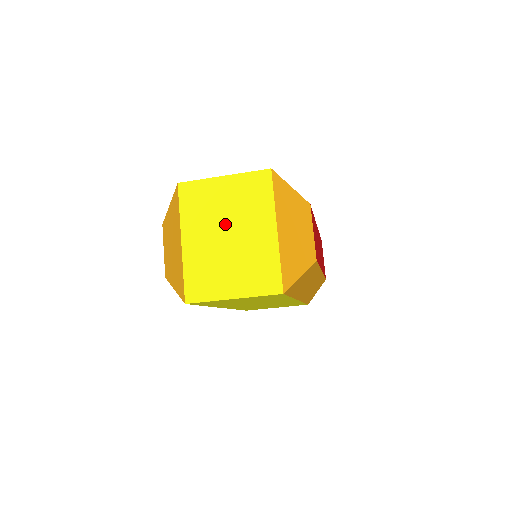
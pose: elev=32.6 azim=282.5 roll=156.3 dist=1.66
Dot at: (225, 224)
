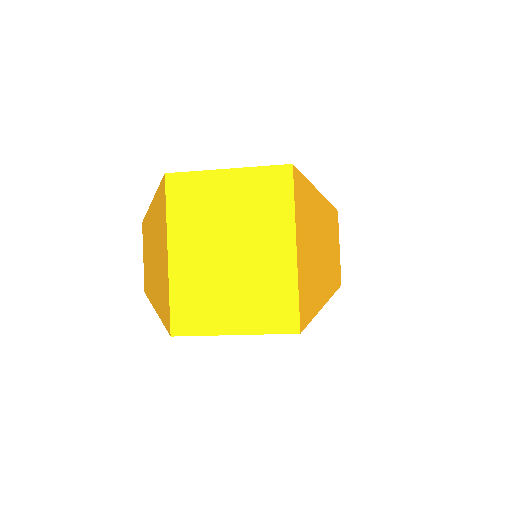
Dot at: (227, 235)
